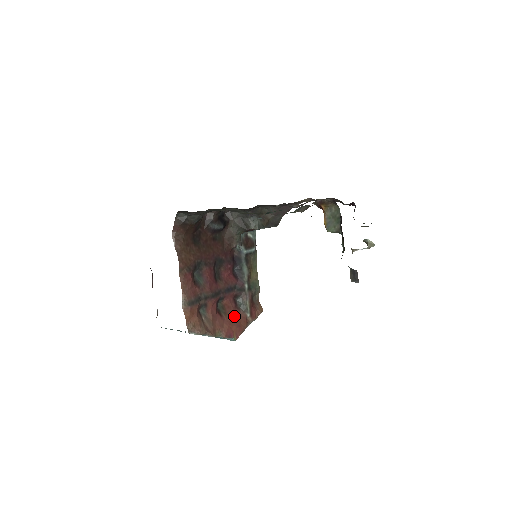
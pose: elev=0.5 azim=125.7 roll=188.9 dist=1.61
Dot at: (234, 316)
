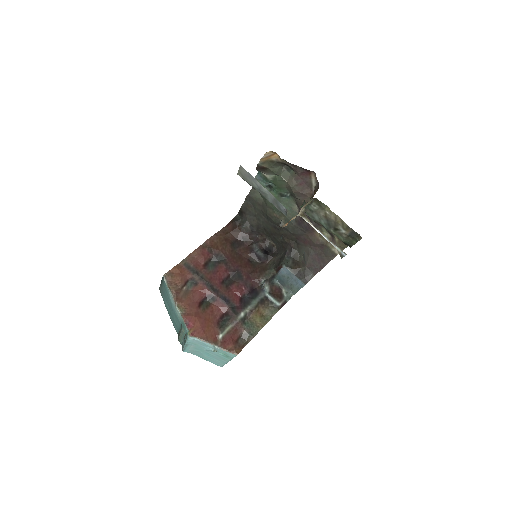
Dot at: (208, 321)
